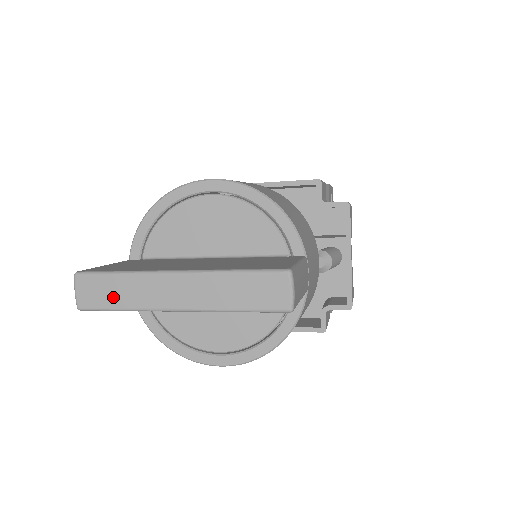
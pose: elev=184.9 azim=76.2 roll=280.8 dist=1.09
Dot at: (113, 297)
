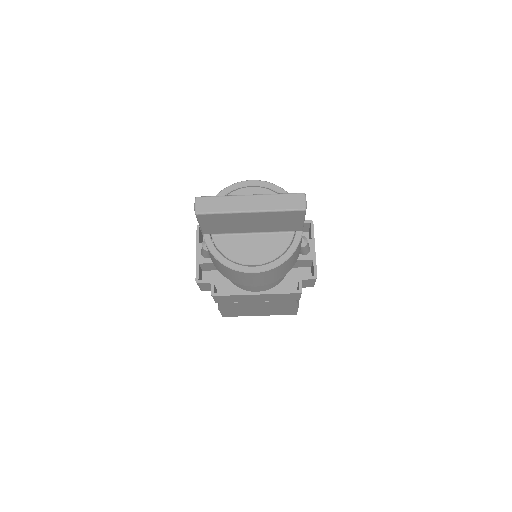
Dot at: (216, 207)
